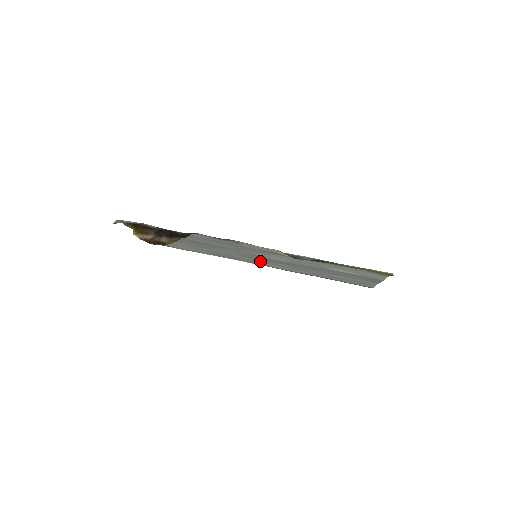
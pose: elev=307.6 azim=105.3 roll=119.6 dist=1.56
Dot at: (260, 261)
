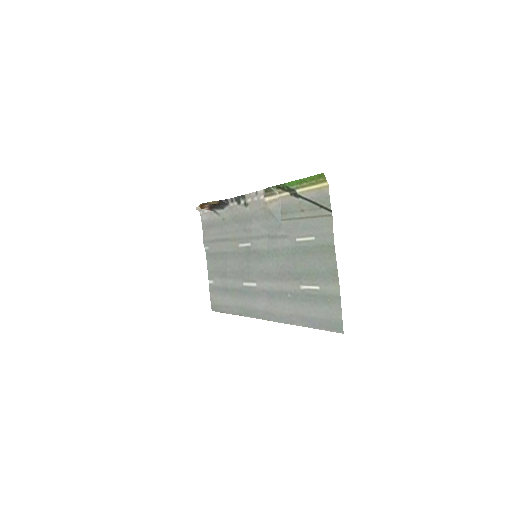
Dot at: (260, 291)
